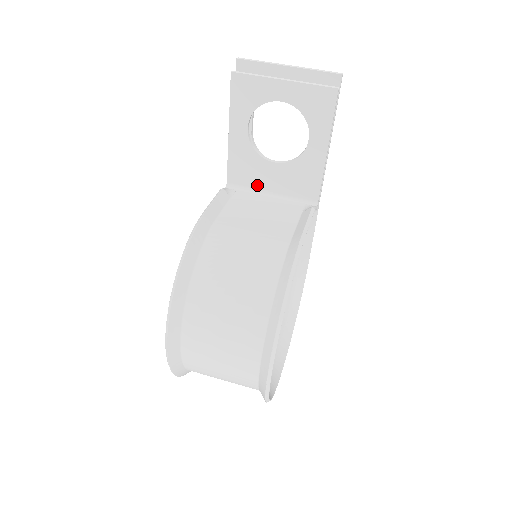
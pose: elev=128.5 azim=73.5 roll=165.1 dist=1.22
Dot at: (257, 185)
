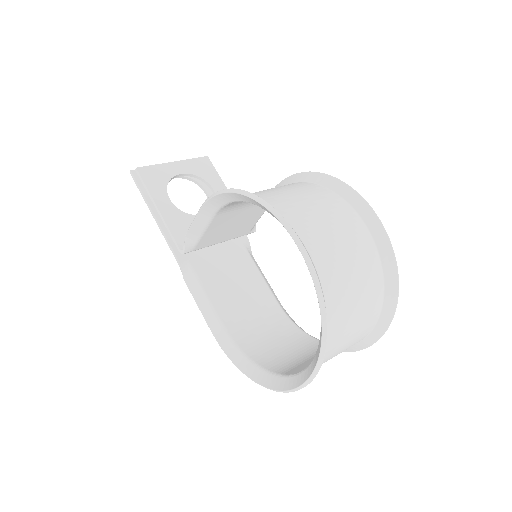
Dot at: occluded
